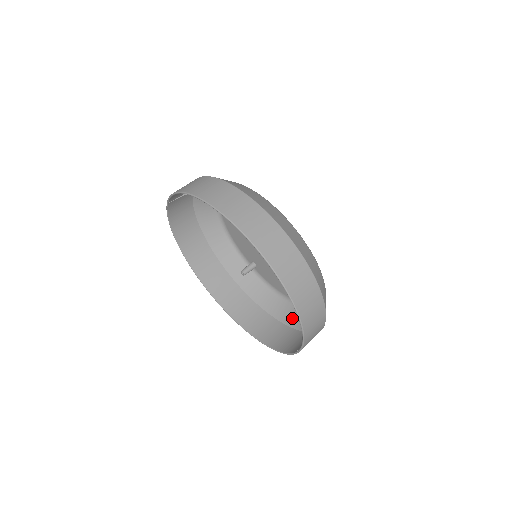
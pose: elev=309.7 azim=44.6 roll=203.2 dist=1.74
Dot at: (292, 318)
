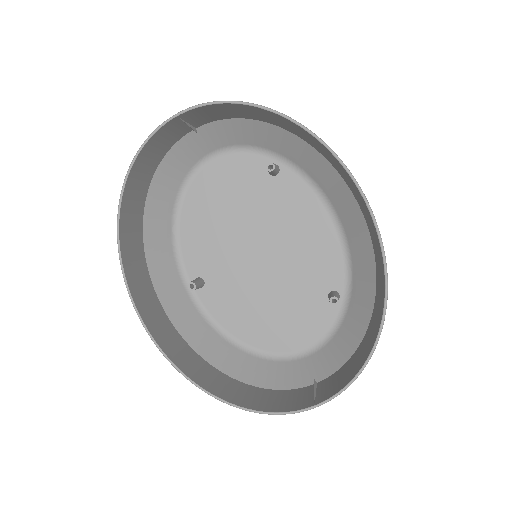
Dot at: (251, 372)
